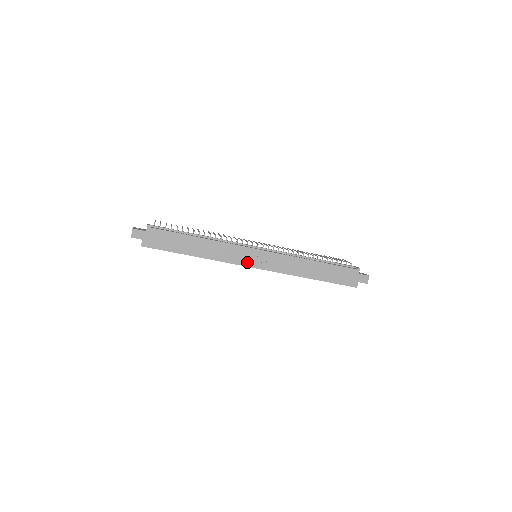
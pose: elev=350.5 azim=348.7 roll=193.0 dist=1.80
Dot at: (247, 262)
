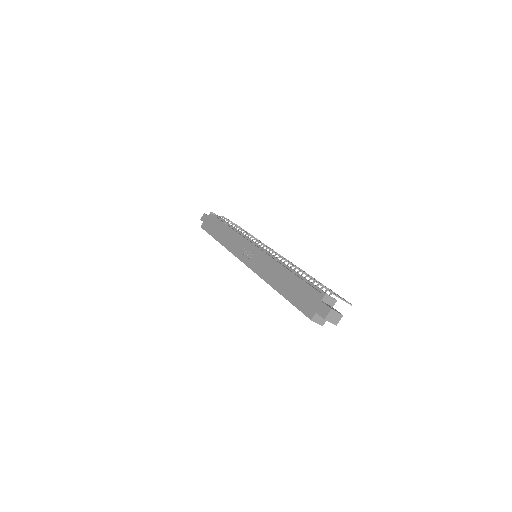
Dot at: (241, 255)
